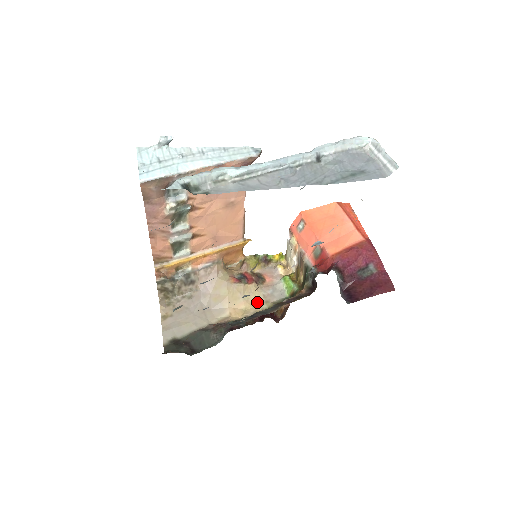
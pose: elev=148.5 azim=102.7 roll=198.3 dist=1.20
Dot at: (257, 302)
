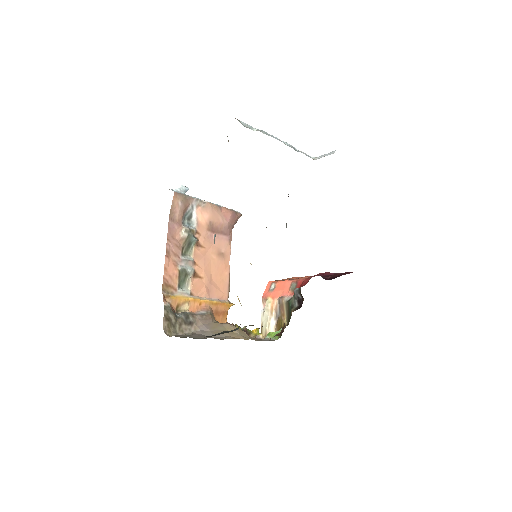
Dot at: occluded
